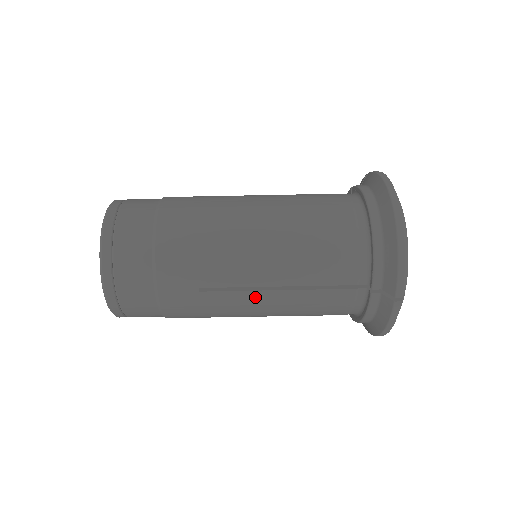
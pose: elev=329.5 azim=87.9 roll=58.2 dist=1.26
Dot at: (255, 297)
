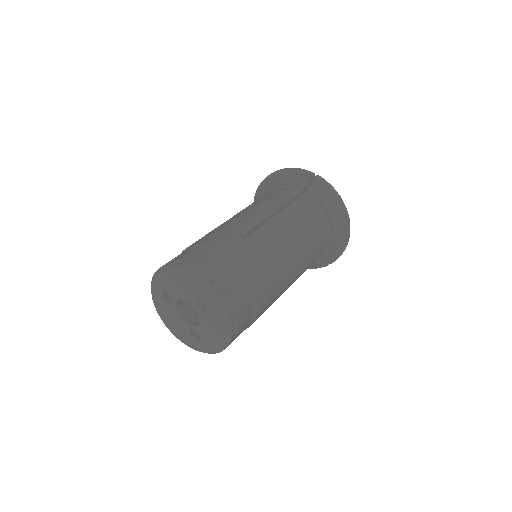
Dot at: occluded
